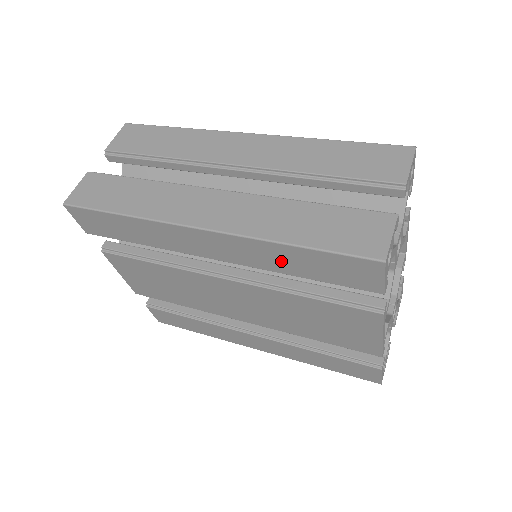
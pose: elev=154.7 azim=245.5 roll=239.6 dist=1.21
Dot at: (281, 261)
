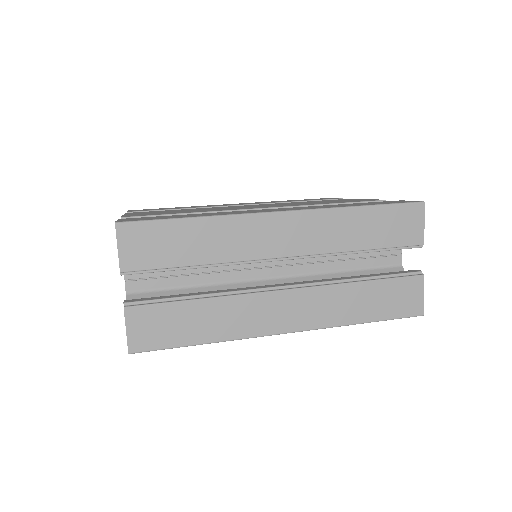
Dot at: occluded
